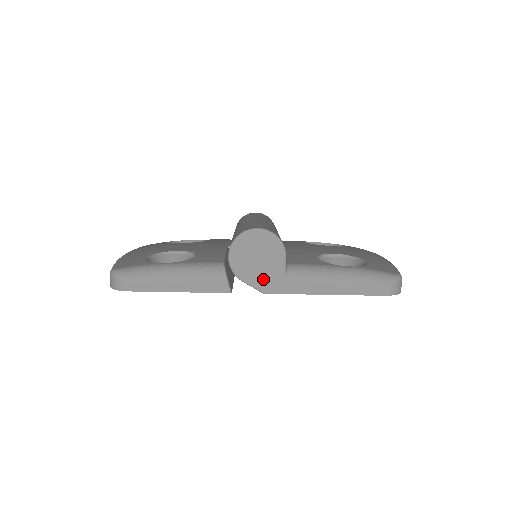
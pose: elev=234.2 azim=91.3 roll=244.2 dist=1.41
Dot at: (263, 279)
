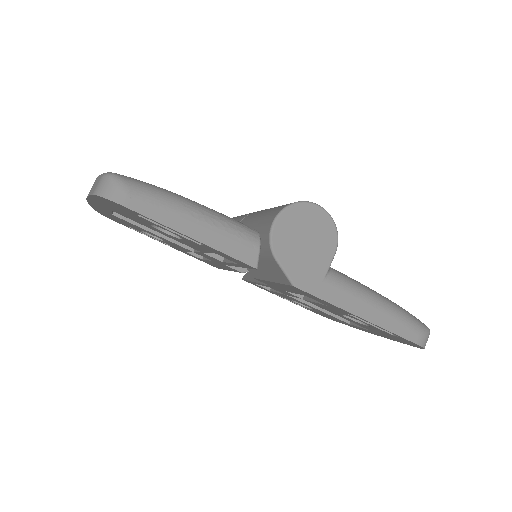
Dot at: (301, 268)
